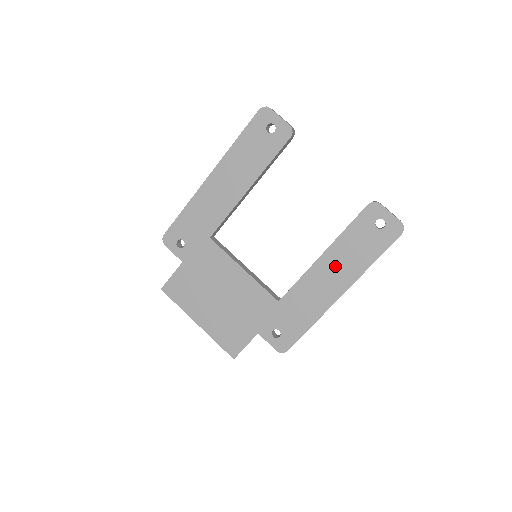
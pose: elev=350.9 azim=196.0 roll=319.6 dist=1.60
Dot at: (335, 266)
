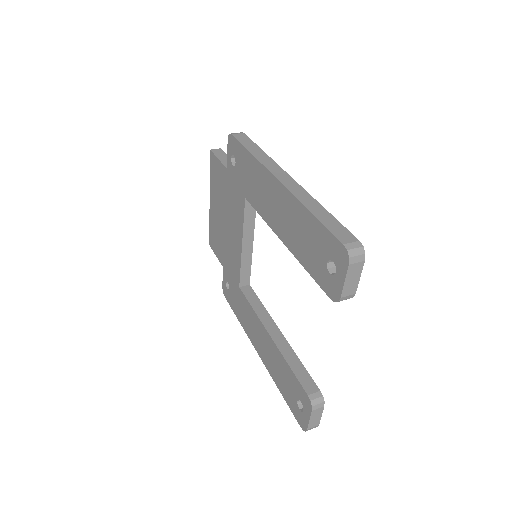
Dot at: (268, 349)
